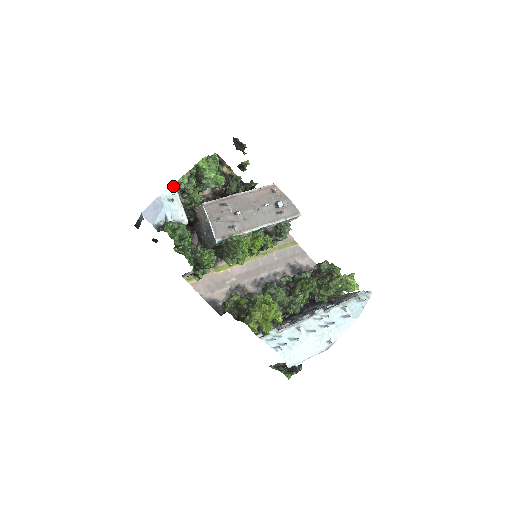
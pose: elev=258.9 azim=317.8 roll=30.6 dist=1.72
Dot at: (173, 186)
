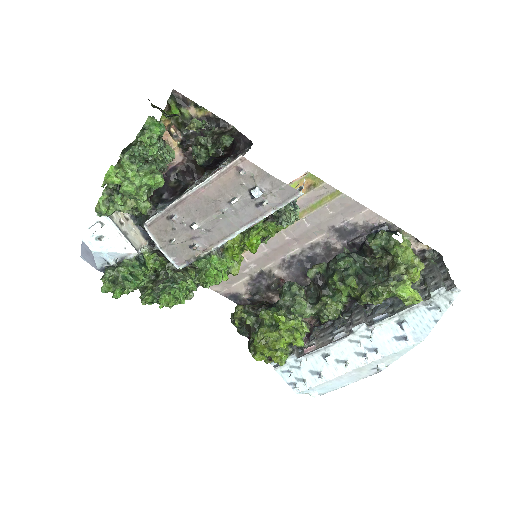
Dot at: (97, 214)
